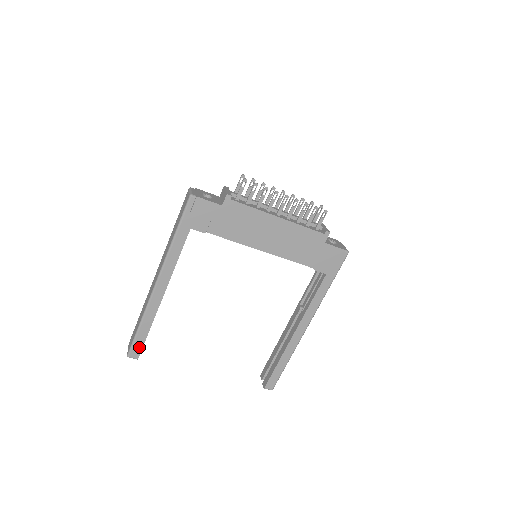
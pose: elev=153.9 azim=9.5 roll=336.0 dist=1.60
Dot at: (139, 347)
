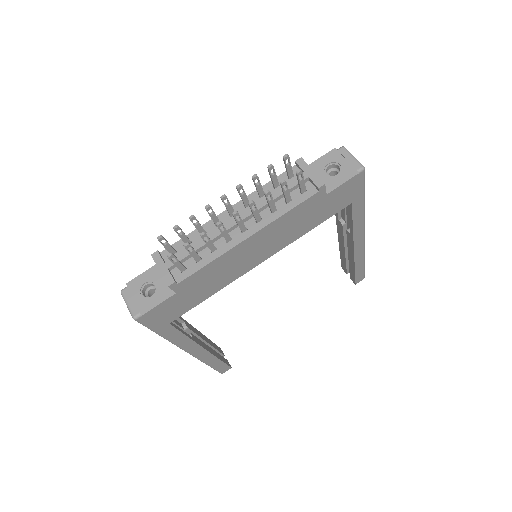
Dot at: (224, 367)
